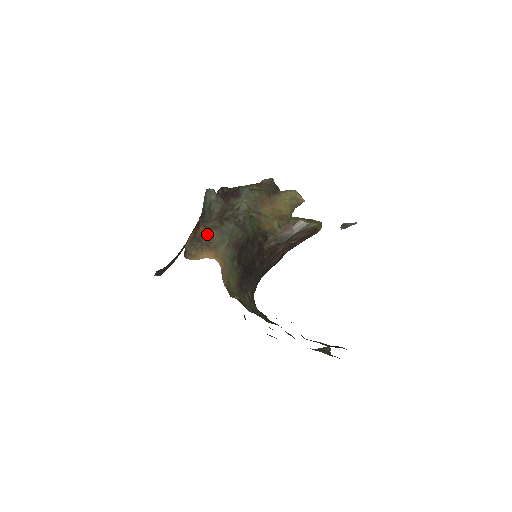
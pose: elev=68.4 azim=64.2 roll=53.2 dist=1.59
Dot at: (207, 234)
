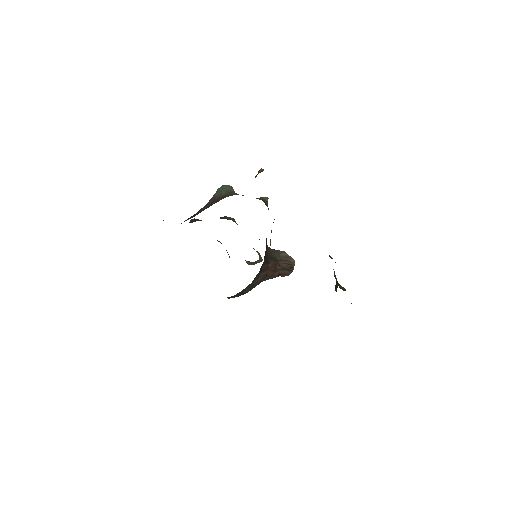
Dot at: occluded
